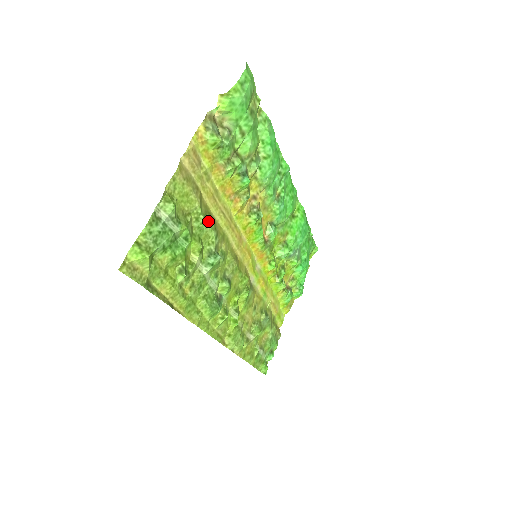
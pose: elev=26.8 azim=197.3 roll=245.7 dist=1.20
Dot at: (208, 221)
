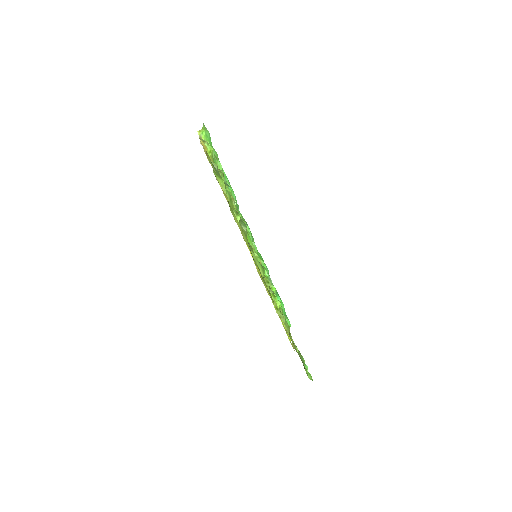
Dot at: occluded
